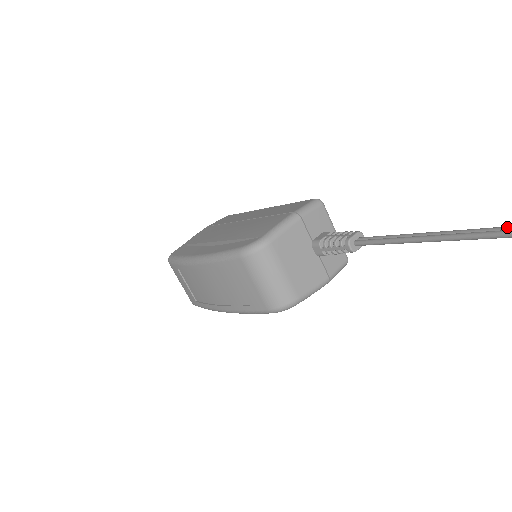
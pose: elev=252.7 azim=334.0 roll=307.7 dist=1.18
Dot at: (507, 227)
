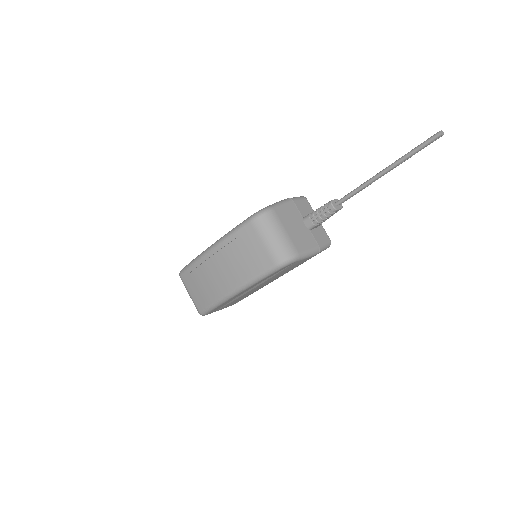
Dot at: (432, 137)
